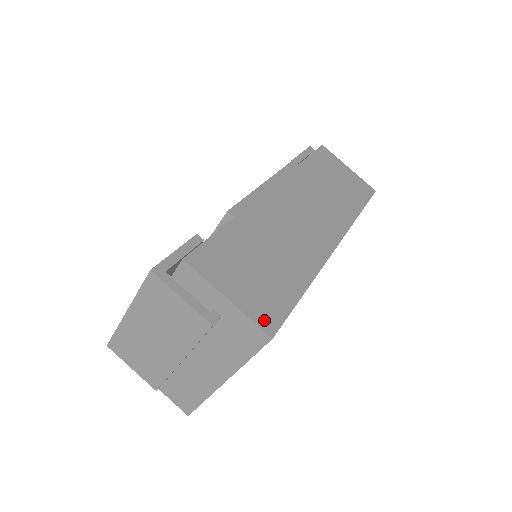
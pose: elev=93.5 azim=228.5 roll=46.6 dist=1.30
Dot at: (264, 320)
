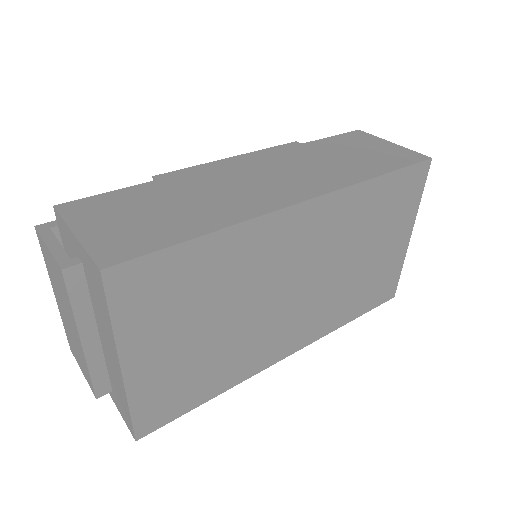
Dot at: (106, 254)
